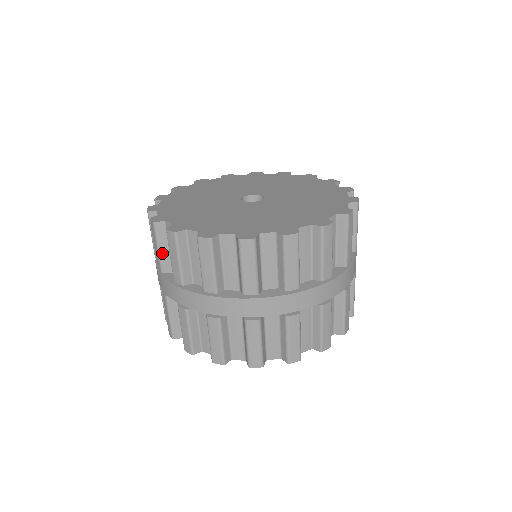
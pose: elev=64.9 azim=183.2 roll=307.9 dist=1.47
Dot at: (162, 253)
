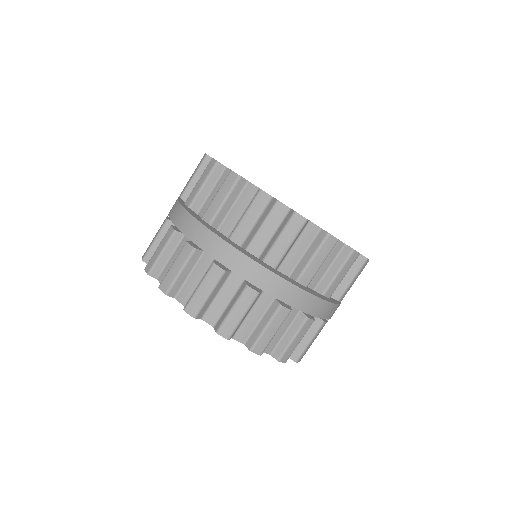
Dot at: occluded
